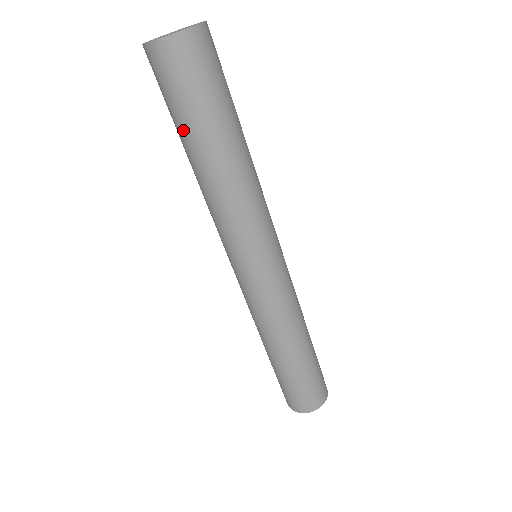
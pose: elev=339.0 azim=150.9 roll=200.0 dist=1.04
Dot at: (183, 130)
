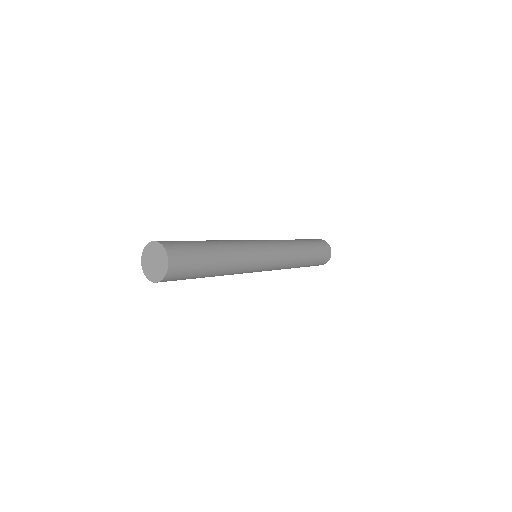
Dot at: occluded
